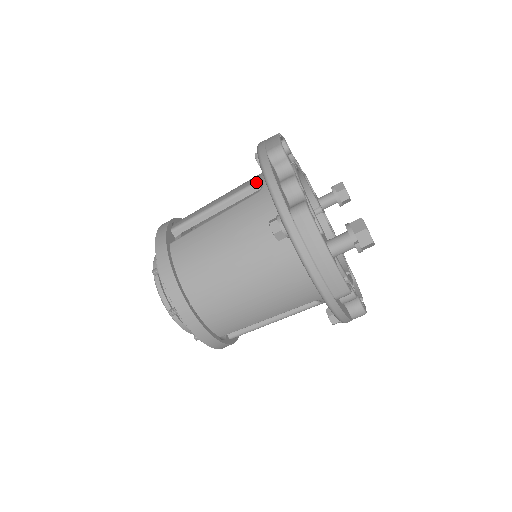
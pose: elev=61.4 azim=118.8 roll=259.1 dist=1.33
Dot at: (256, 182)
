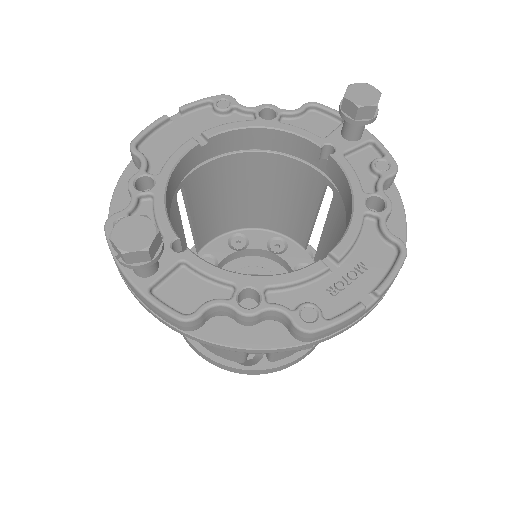
Dot at: occluded
